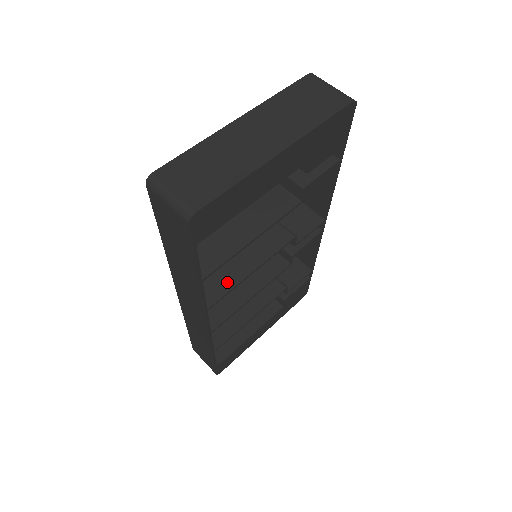
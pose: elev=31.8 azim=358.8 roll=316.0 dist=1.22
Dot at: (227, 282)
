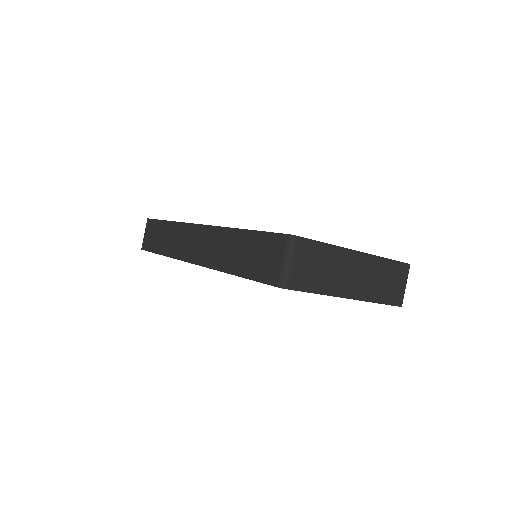
Dot at: occluded
